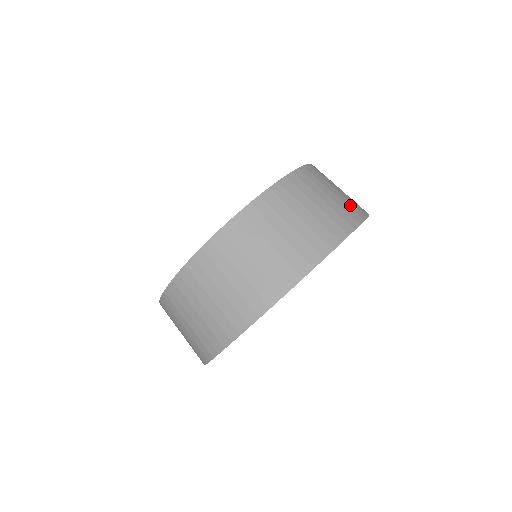
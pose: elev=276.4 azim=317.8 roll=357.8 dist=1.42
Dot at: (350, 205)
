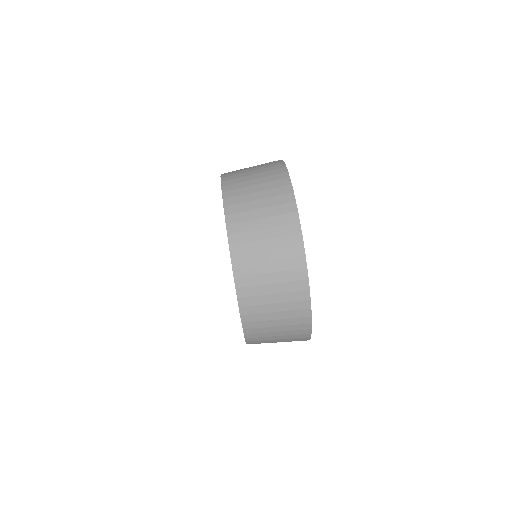
Dot at: (266, 163)
